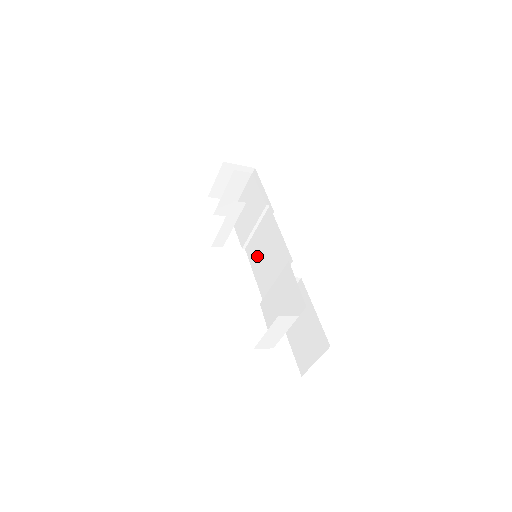
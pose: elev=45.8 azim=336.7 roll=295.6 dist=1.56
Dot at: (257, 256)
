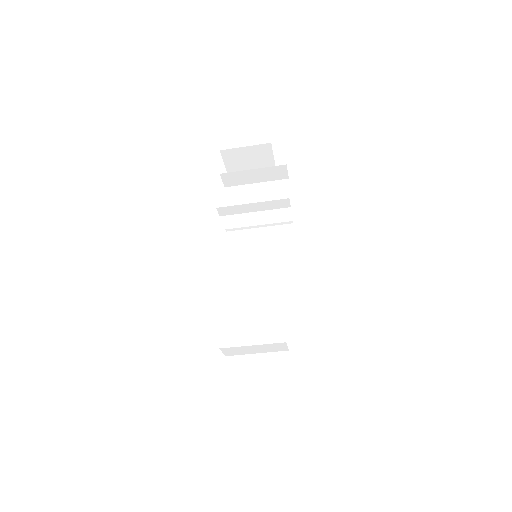
Dot at: (244, 252)
